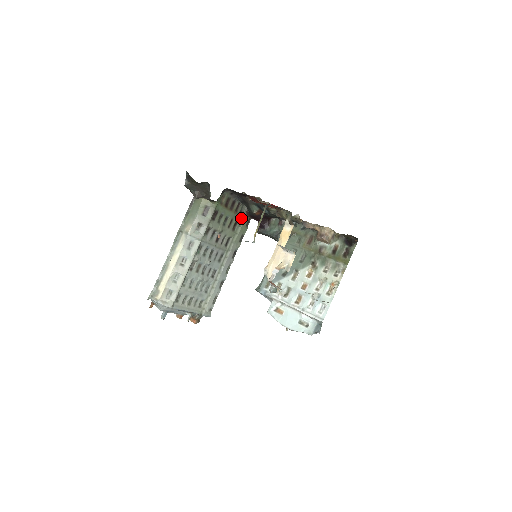
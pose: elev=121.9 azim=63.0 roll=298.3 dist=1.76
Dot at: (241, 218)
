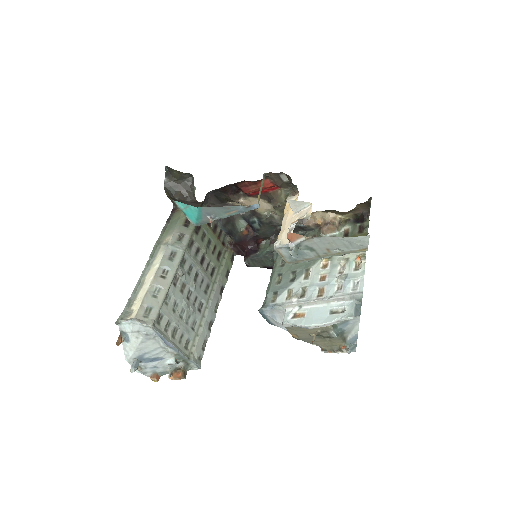
Dot at: (224, 250)
